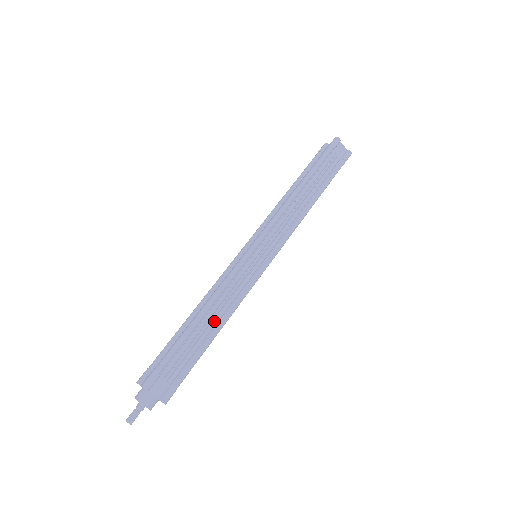
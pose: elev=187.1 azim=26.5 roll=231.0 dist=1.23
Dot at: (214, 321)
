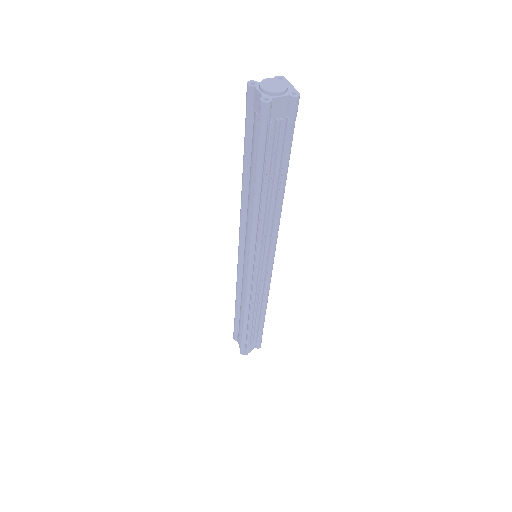
Dot at: (257, 311)
